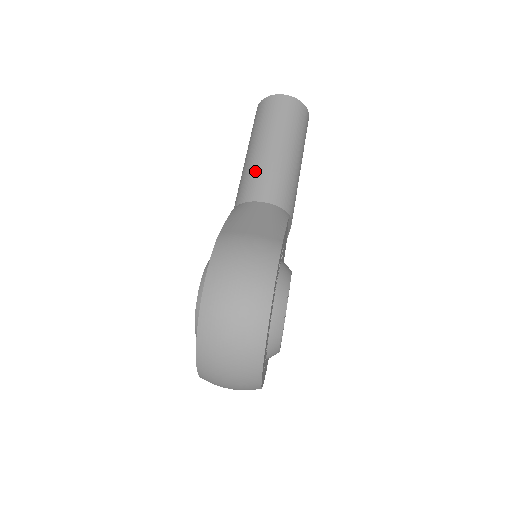
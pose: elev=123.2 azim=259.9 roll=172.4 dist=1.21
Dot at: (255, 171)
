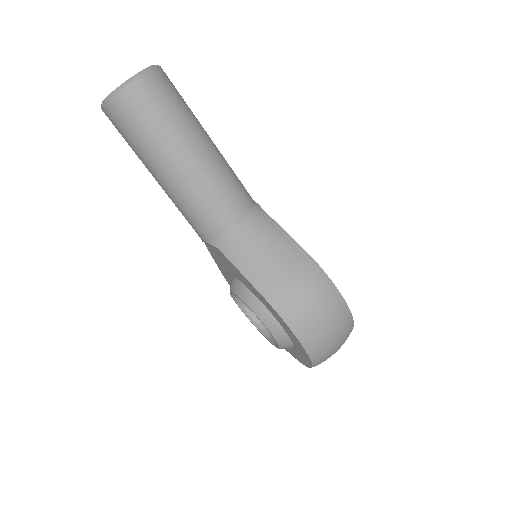
Dot at: (201, 198)
